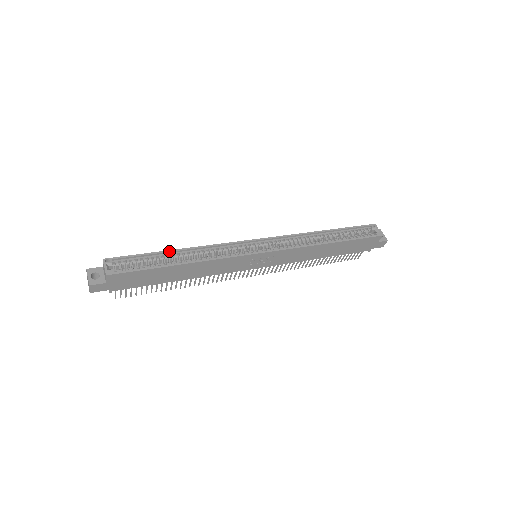
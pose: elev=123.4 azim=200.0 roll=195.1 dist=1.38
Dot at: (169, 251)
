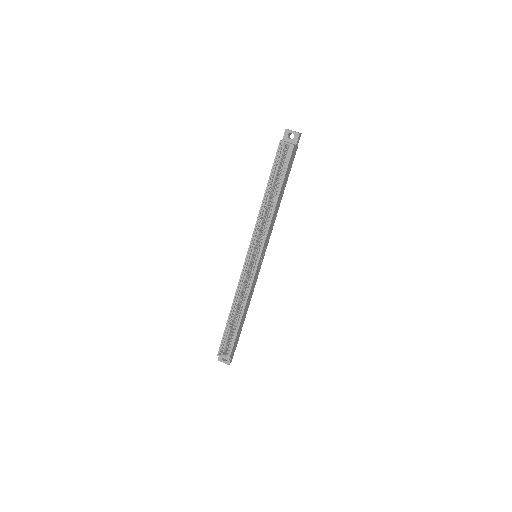
Dot at: (229, 319)
